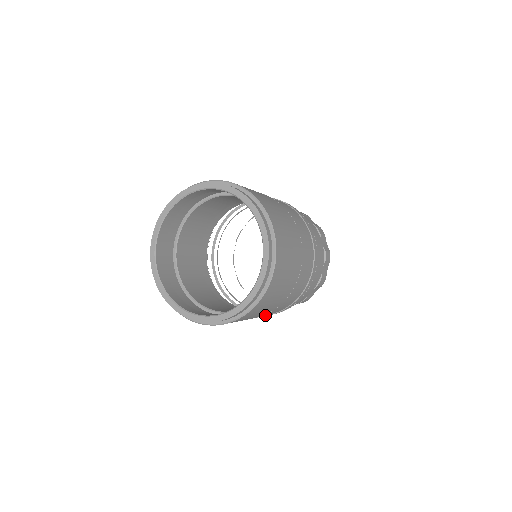
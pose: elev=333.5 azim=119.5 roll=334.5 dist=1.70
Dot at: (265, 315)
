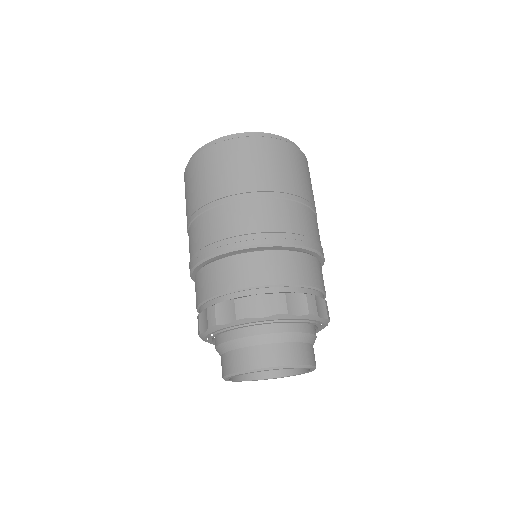
Dot at: (208, 246)
